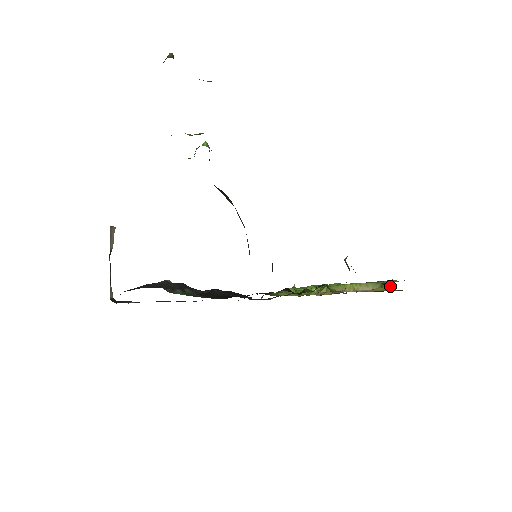
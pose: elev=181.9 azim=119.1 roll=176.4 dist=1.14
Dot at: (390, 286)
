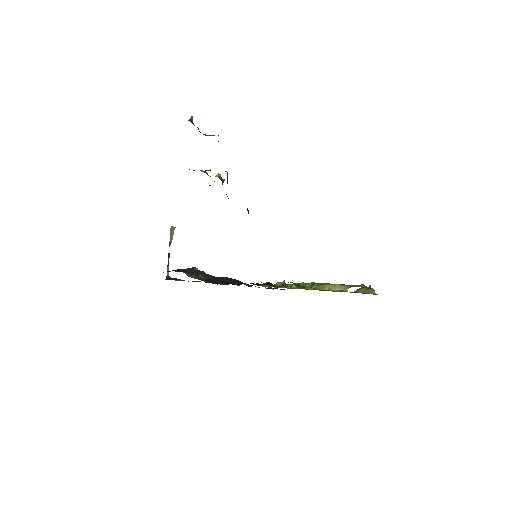
Dot at: (372, 290)
